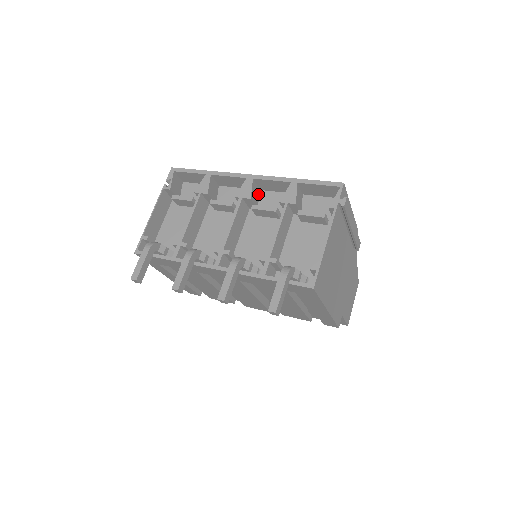
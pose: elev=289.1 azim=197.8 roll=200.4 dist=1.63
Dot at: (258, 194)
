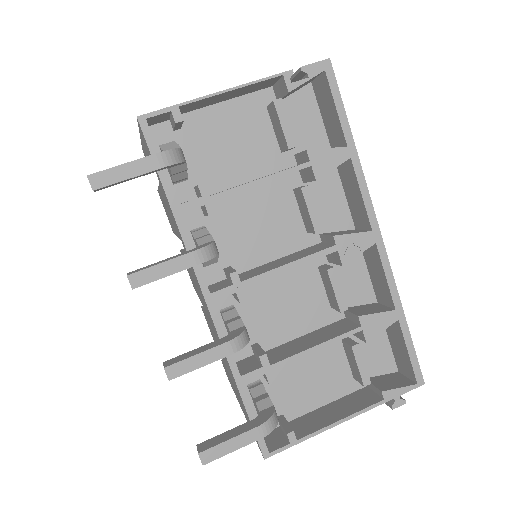
Dot at: occluded
